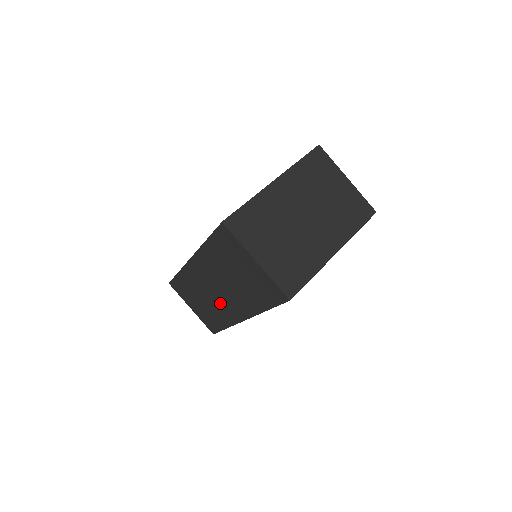
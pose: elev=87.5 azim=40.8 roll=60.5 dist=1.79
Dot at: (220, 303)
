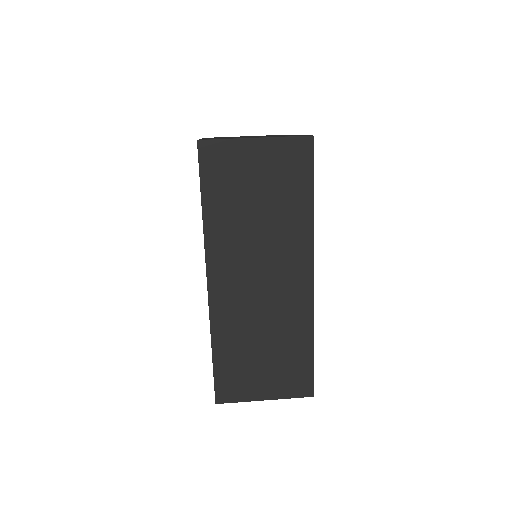
Dot at: (278, 300)
